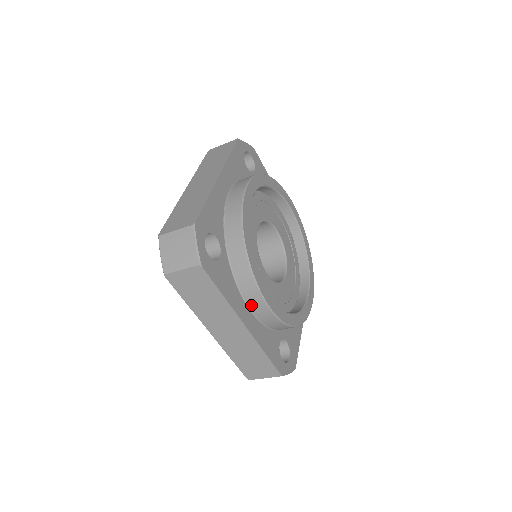
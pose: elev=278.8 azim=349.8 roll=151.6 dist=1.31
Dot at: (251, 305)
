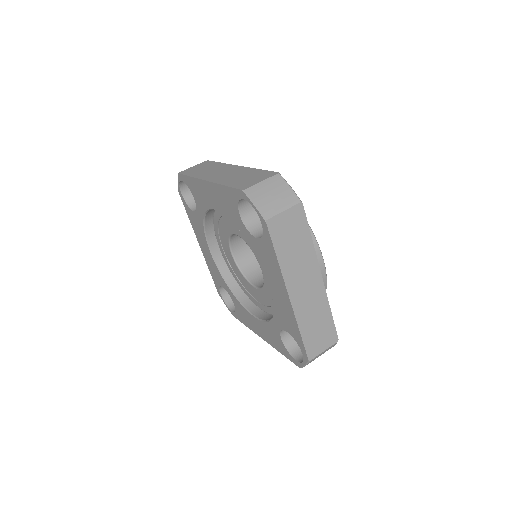
Dot at: occluded
